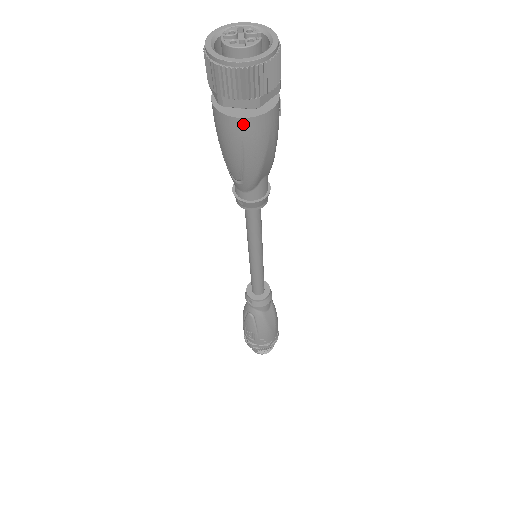
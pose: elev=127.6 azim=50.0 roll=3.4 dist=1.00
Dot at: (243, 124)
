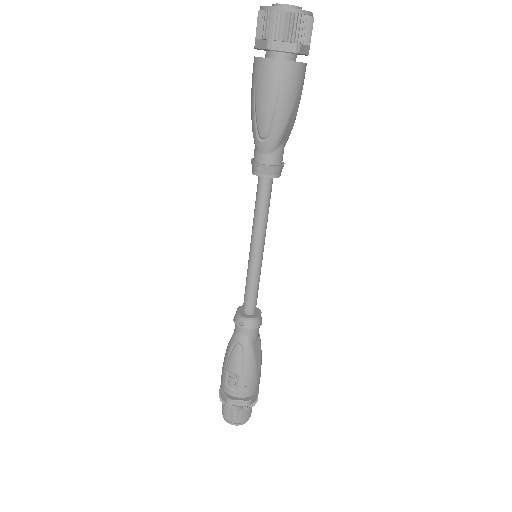
Dot at: (284, 67)
